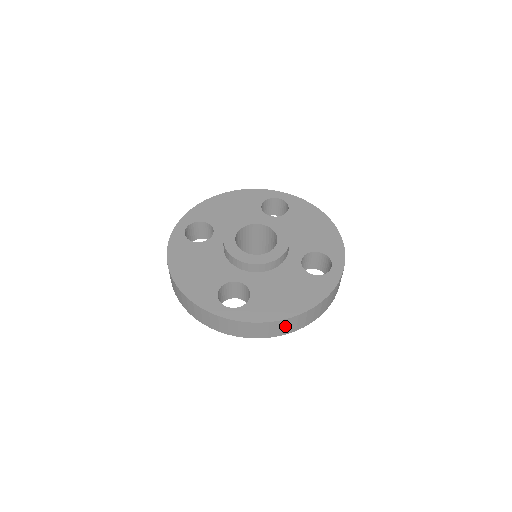
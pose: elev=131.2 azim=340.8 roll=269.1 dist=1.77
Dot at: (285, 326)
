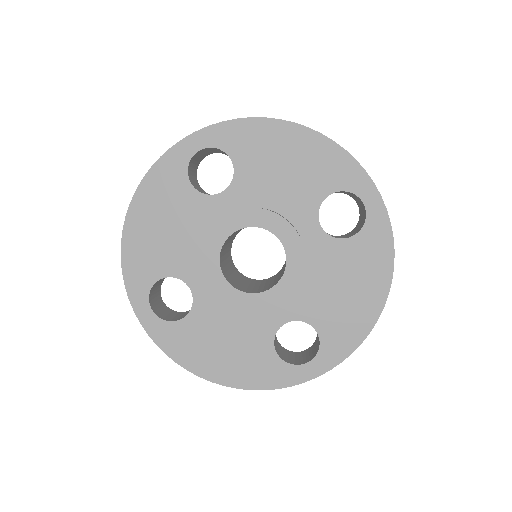
Dot at: occluded
